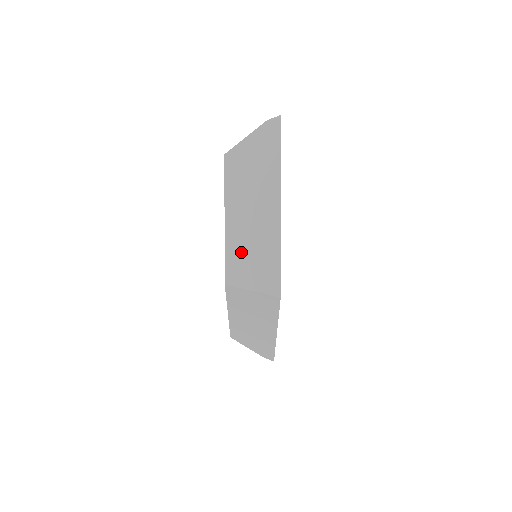
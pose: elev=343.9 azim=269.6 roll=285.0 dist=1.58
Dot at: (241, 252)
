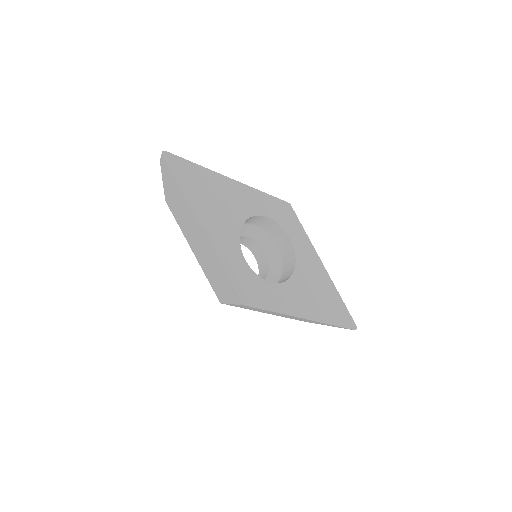
Dot at: (211, 274)
